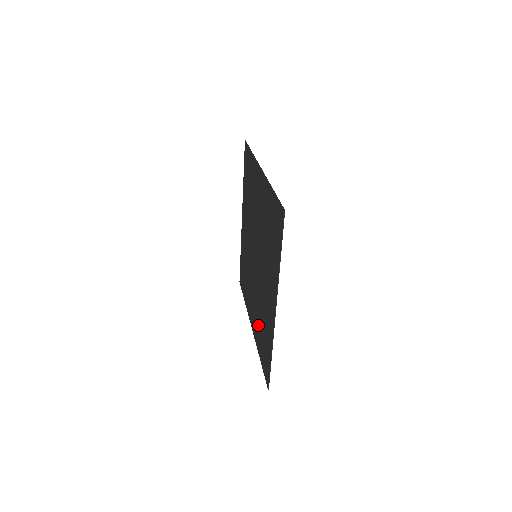
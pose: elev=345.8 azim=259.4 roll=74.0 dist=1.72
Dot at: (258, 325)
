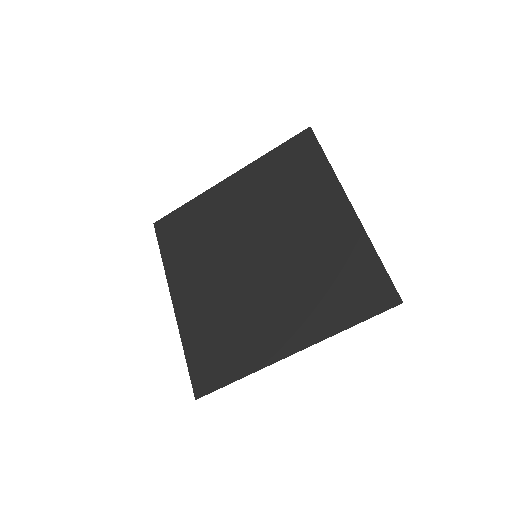
Dot at: (207, 320)
